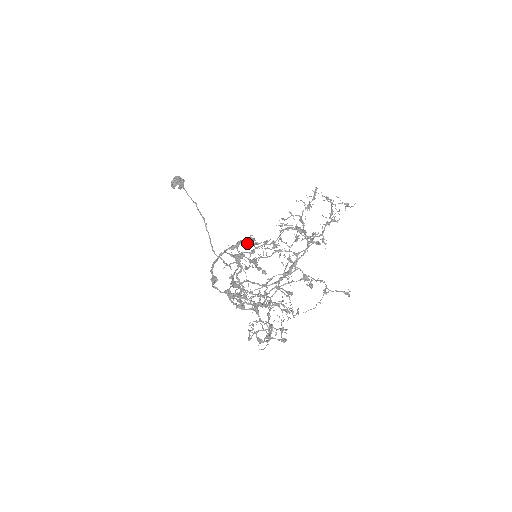
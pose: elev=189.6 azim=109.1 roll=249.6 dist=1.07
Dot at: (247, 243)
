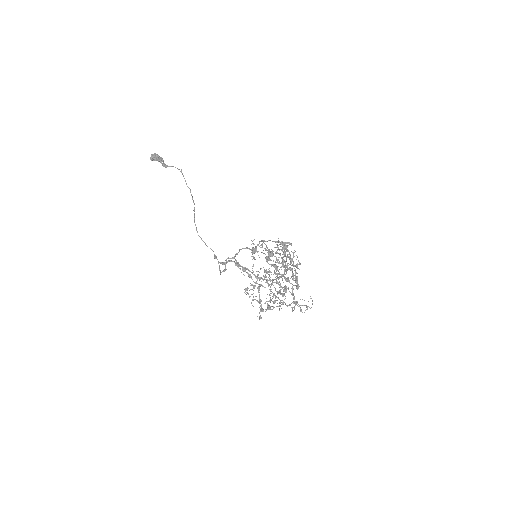
Dot at: (260, 245)
